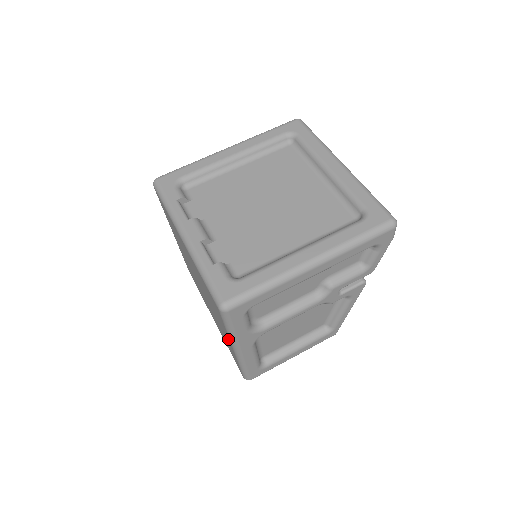
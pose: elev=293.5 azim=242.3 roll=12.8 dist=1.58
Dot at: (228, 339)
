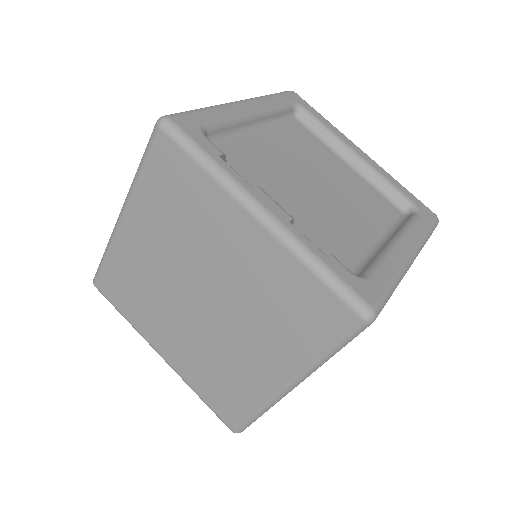
Dot at: (282, 371)
